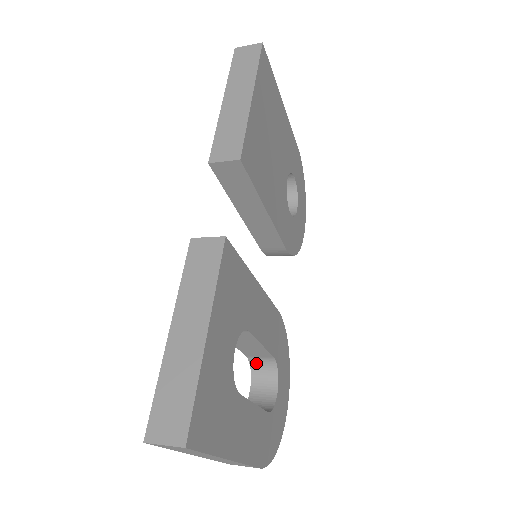
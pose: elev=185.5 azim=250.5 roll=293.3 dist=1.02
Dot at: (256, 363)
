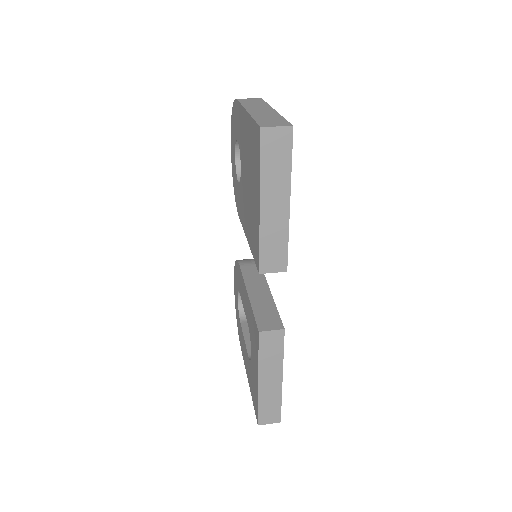
Dot at: occluded
